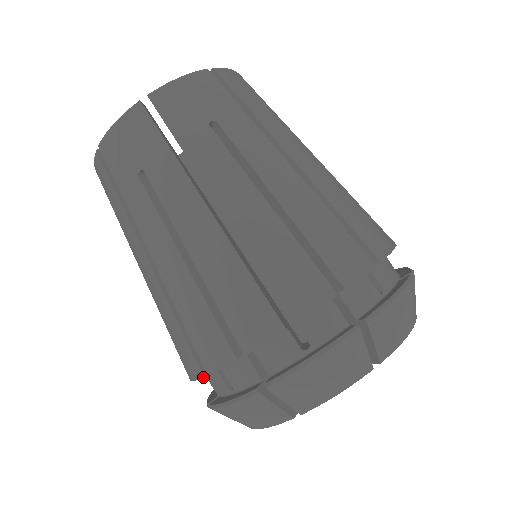
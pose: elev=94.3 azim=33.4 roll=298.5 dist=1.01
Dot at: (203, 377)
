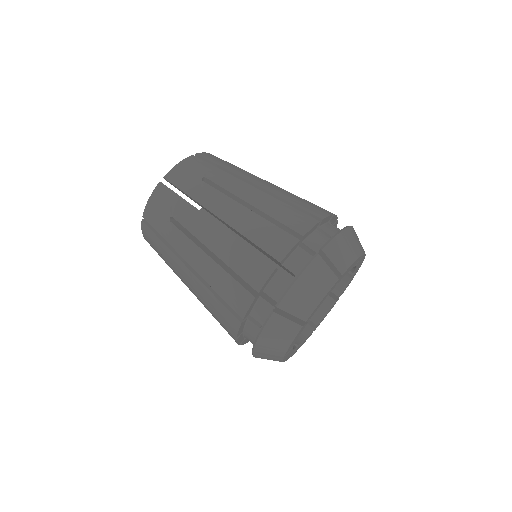
Dot at: (276, 268)
